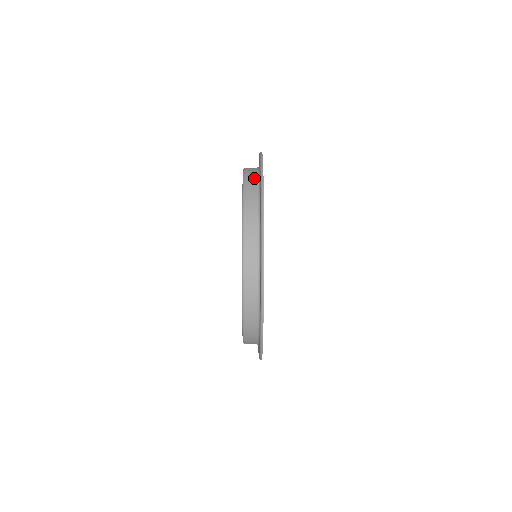
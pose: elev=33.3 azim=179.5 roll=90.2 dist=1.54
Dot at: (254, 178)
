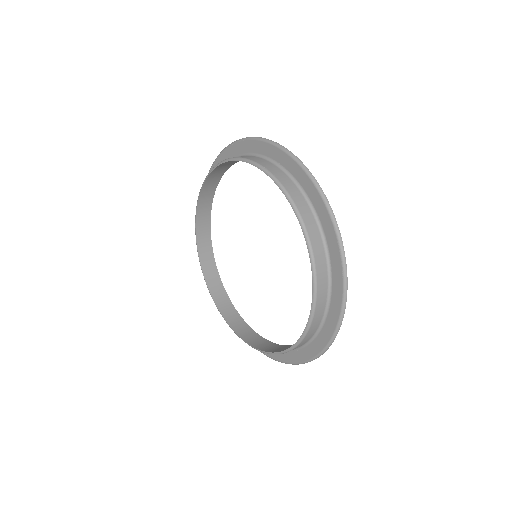
Dot at: (301, 197)
